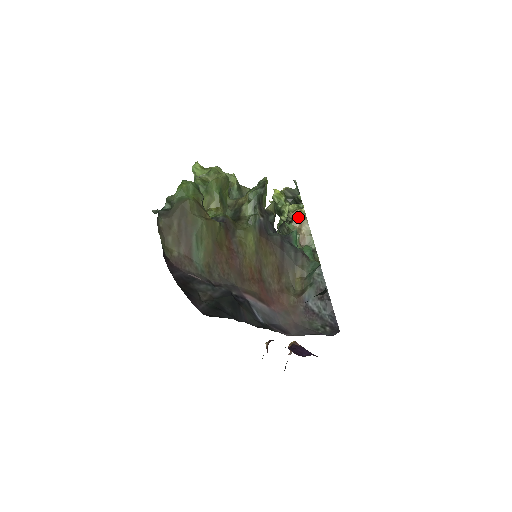
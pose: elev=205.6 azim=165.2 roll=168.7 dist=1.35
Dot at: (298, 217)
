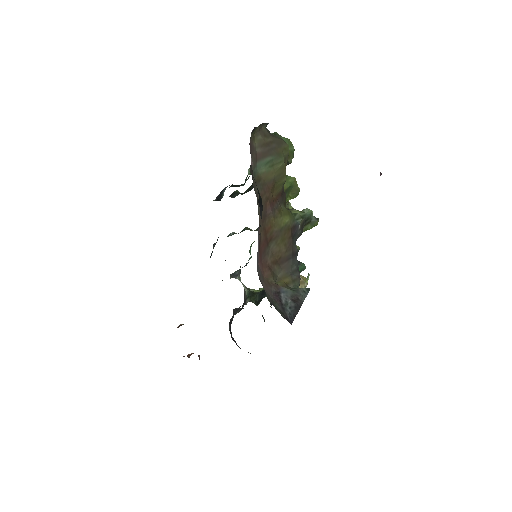
Dot at: occluded
